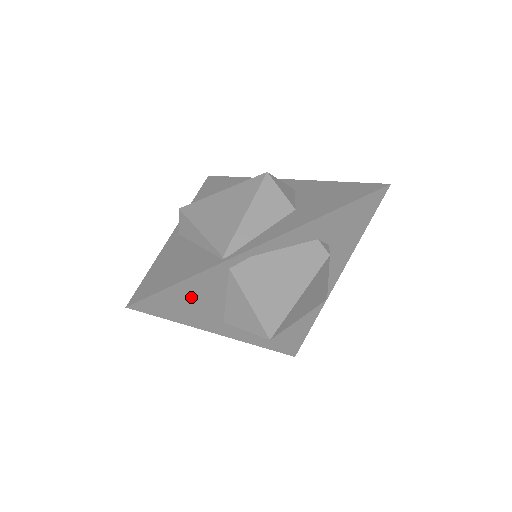
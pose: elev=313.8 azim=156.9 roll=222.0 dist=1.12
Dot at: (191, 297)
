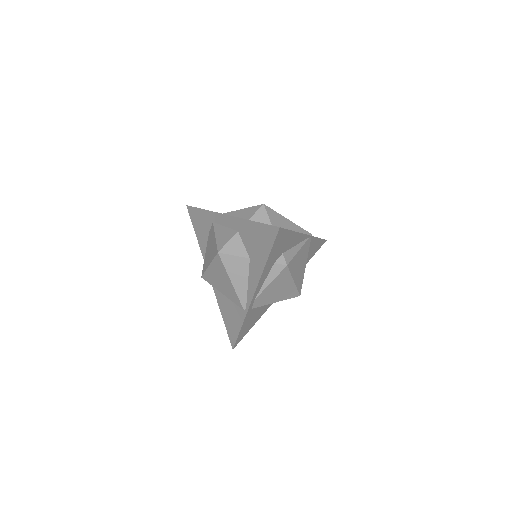
Dot at: (250, 322)
